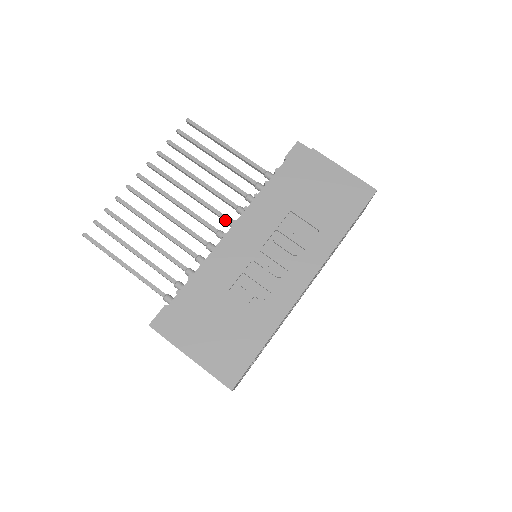
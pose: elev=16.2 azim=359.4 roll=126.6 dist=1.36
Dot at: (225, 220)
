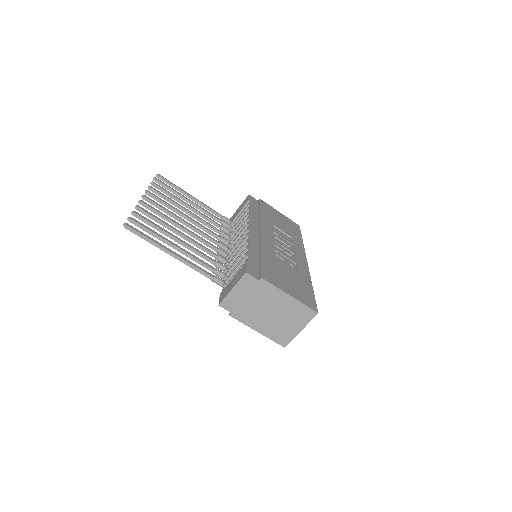
Dot at: (219, 237)
